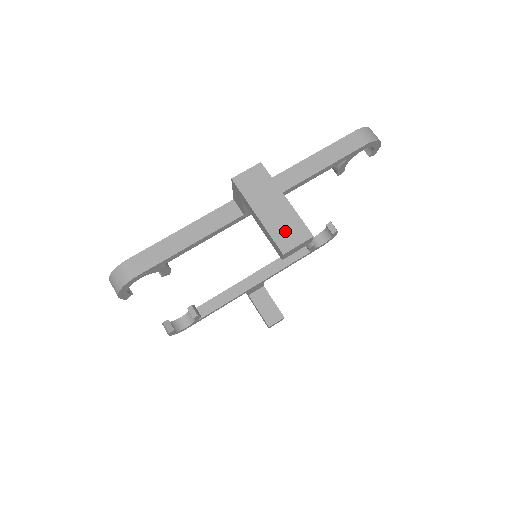
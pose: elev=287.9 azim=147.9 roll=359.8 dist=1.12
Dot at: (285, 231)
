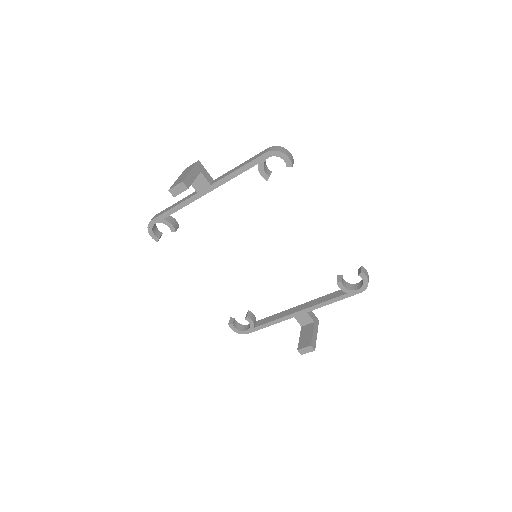
Dot at: (178, 182)
